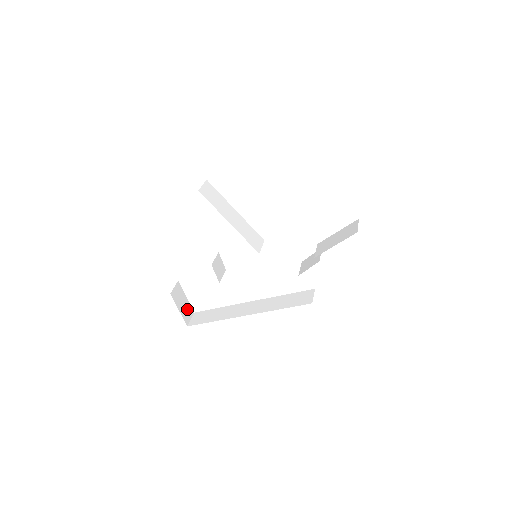
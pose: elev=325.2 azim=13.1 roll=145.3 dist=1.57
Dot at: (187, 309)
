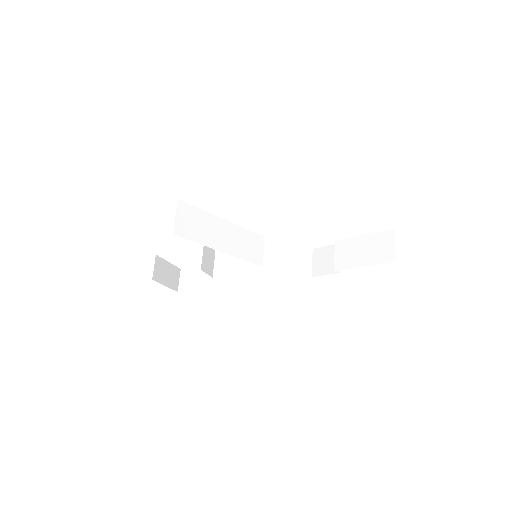
Dot at: (173, 274)
